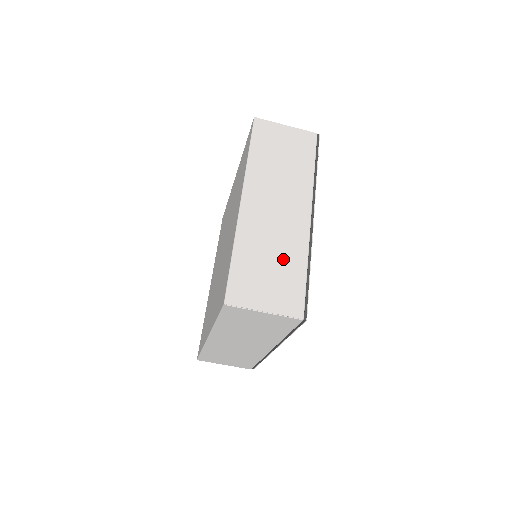
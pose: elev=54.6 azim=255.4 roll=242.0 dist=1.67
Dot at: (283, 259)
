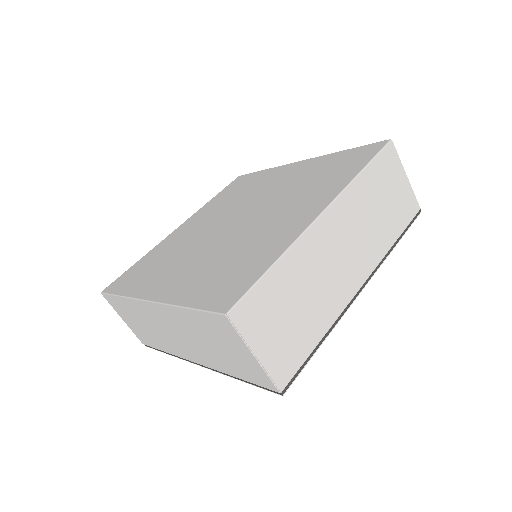
Dot at: (310, 311)
